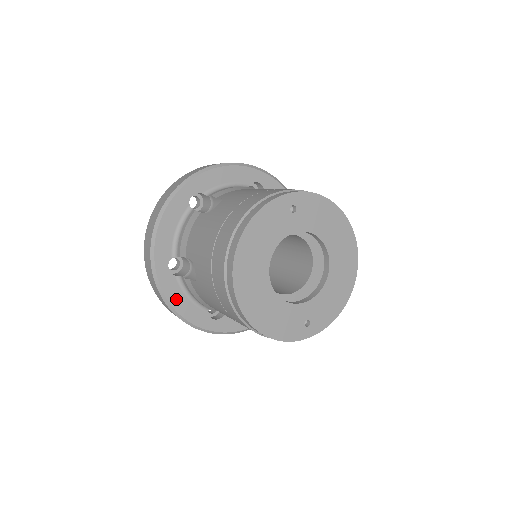
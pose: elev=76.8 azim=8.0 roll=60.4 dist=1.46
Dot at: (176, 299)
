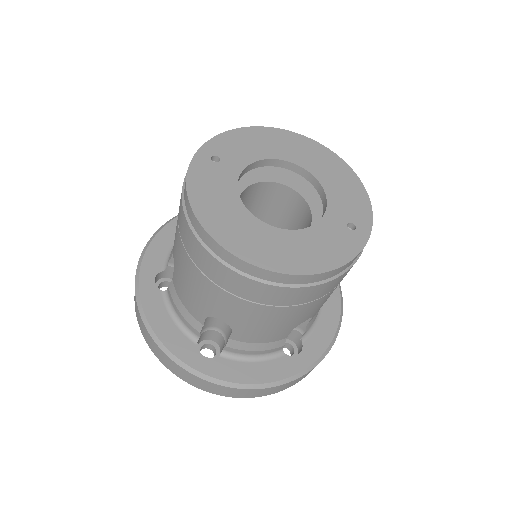
Dot at: (244, 374)
